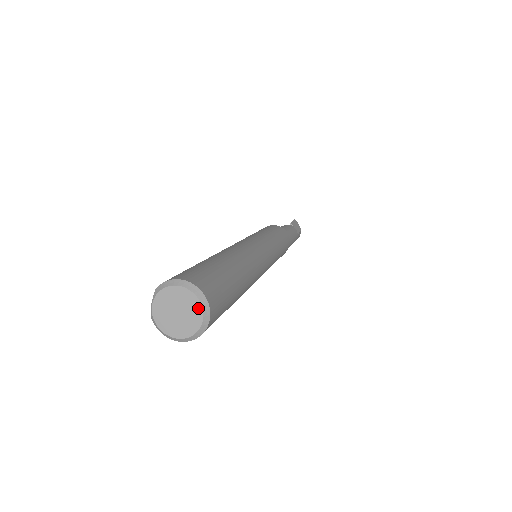
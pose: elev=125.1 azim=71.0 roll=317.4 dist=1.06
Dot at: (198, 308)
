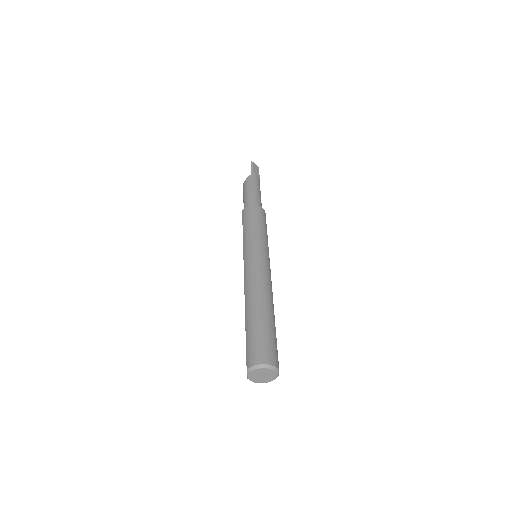
Dot at: (273, 373)
